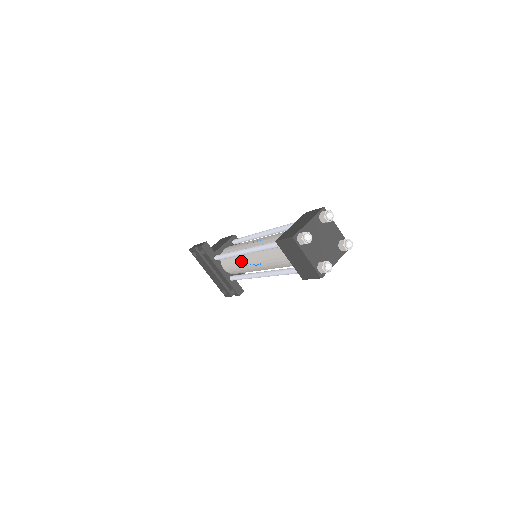
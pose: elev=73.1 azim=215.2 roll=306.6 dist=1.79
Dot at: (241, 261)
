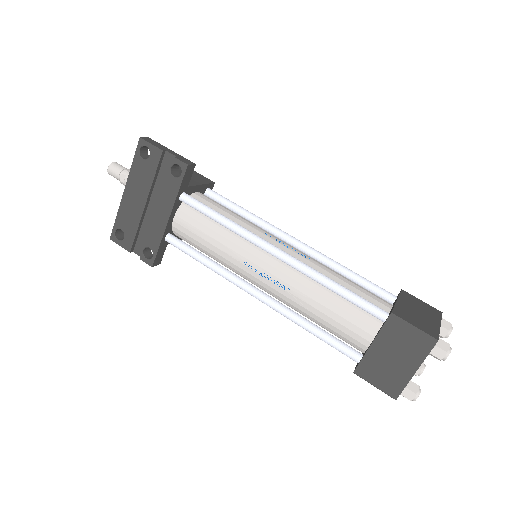
Dot at: (241, 249)
